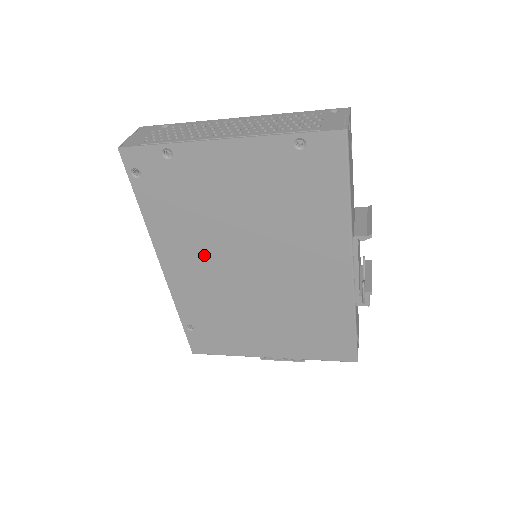
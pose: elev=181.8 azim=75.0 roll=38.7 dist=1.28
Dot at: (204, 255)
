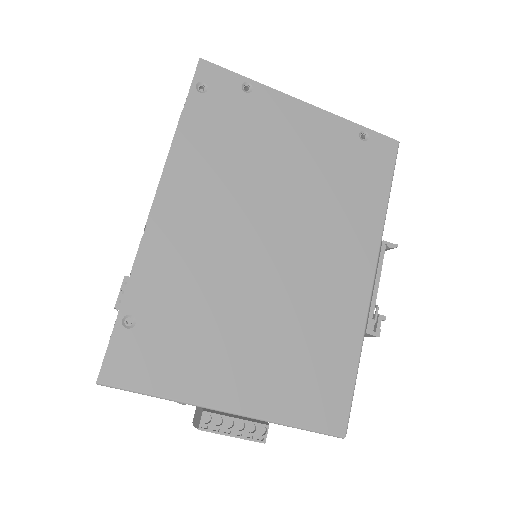
Dot at: (222, 207)
